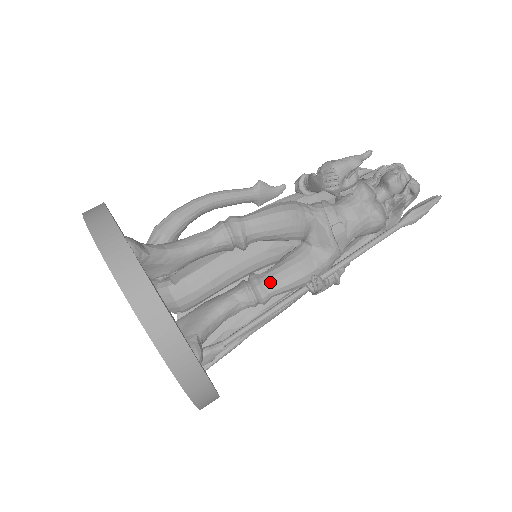
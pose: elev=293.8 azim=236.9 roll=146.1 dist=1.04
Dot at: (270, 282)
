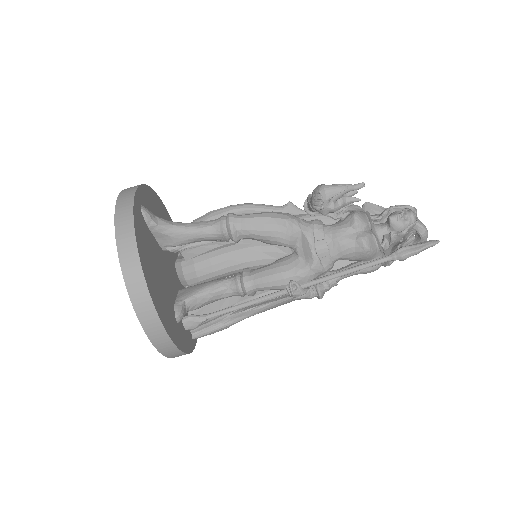
Dot at: (255, 277)
